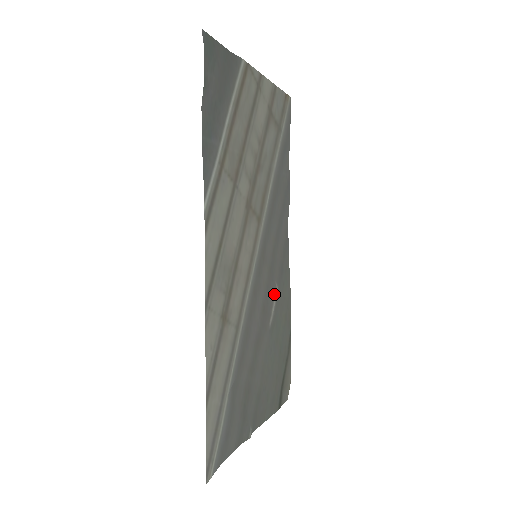
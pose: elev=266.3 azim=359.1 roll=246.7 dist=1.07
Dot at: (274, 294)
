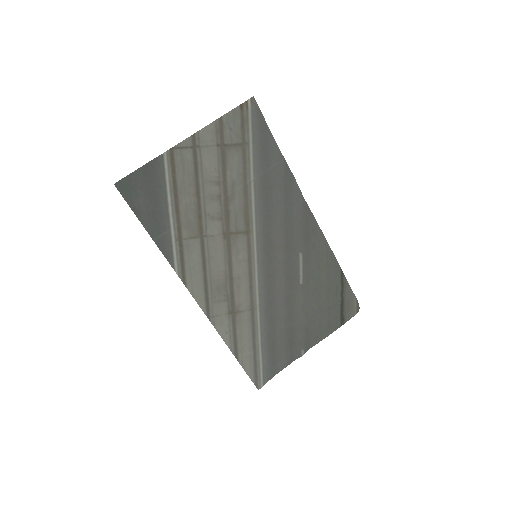
Dot at: (298, 262)
